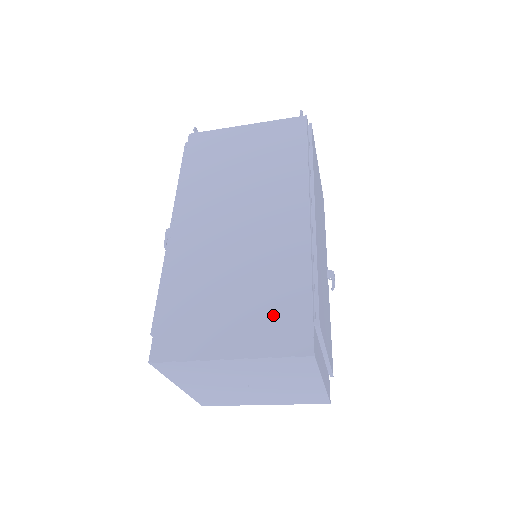
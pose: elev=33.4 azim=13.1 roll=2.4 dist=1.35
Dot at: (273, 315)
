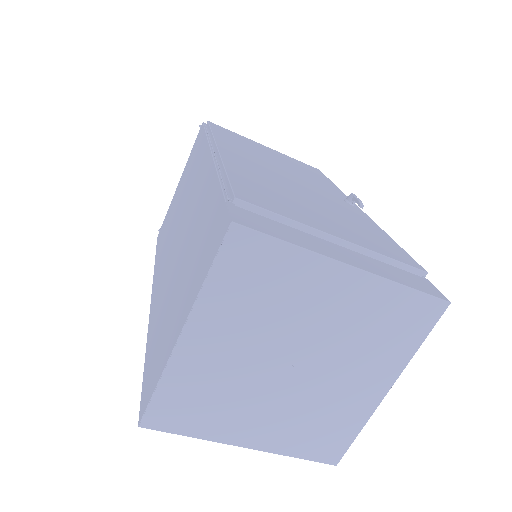
Dot at: (201, 248)
